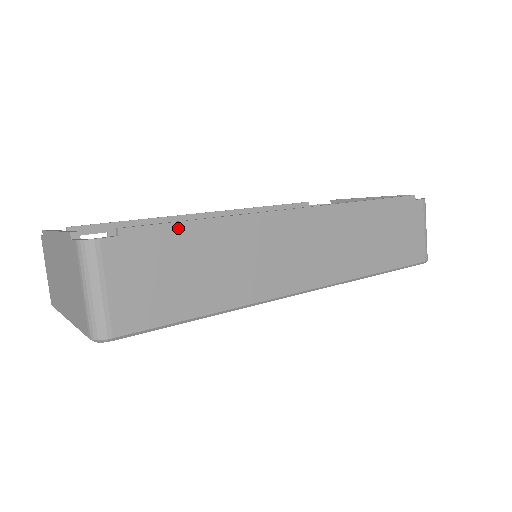
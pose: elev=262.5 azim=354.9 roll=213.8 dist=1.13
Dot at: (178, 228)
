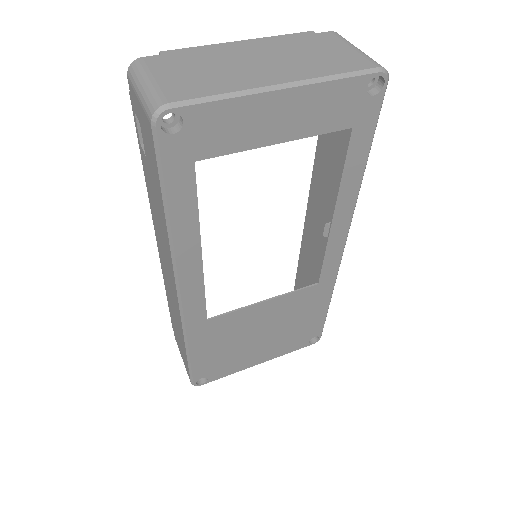
Dot at: occluded
